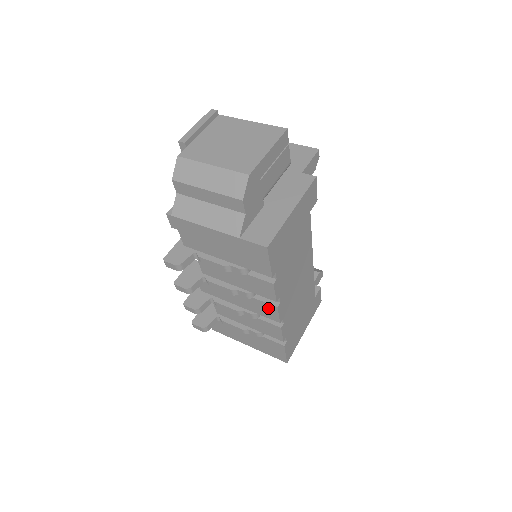
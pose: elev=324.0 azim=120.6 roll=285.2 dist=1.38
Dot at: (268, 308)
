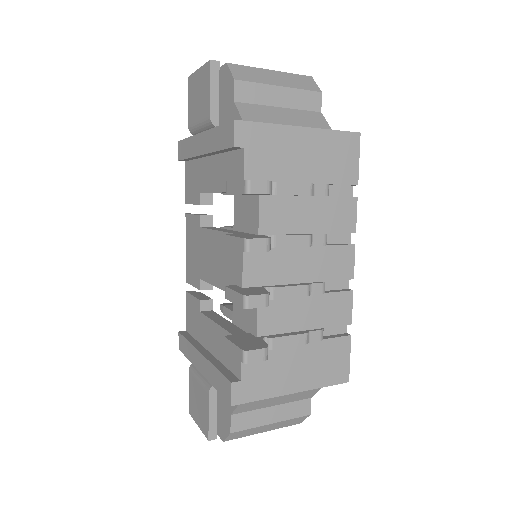
Dot at: (343, 255)
